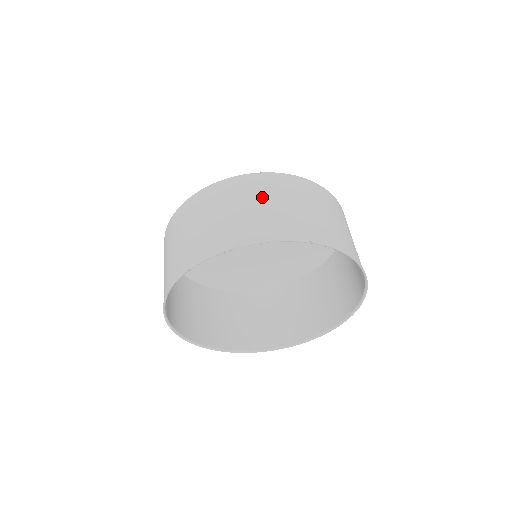
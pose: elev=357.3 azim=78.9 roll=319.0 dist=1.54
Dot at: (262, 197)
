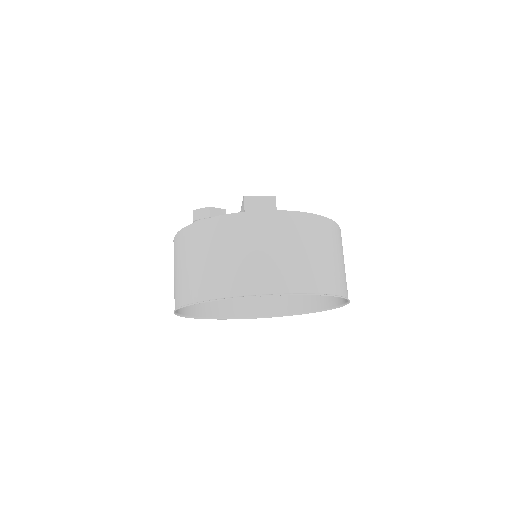
Dot at: (256, 243)
